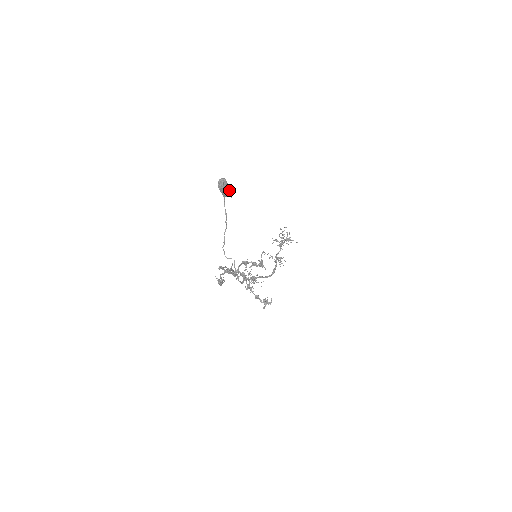
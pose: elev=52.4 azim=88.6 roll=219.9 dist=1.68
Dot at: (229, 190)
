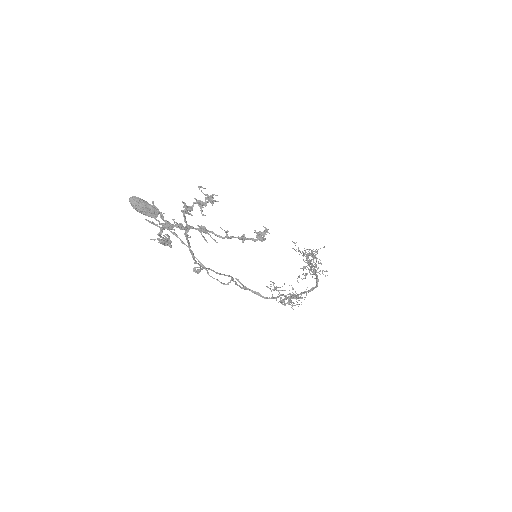
Dot at: (151, 206)
